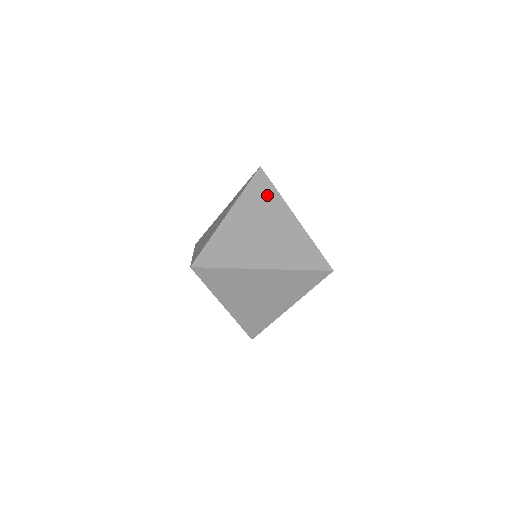
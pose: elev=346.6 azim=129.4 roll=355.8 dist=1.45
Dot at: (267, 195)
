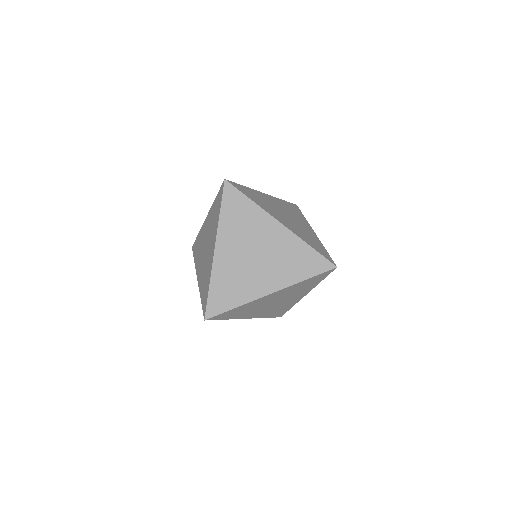
Dot at: (297, 213)
